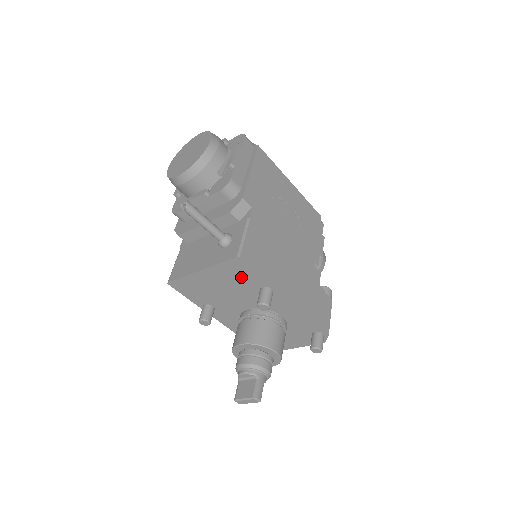
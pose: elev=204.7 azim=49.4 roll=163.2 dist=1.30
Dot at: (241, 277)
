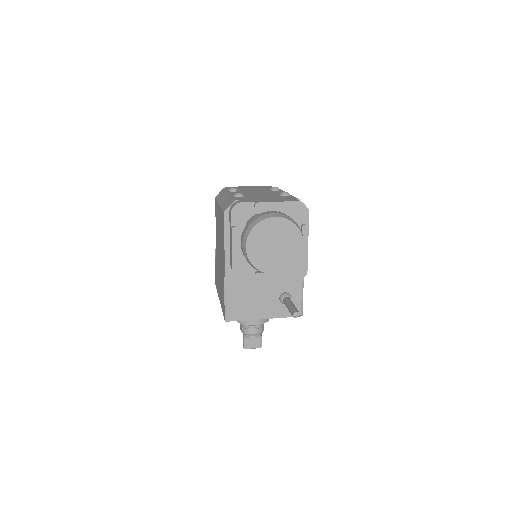
Dot at: occluded
